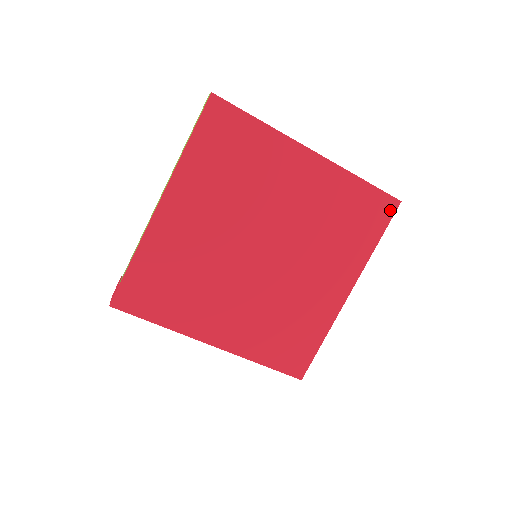
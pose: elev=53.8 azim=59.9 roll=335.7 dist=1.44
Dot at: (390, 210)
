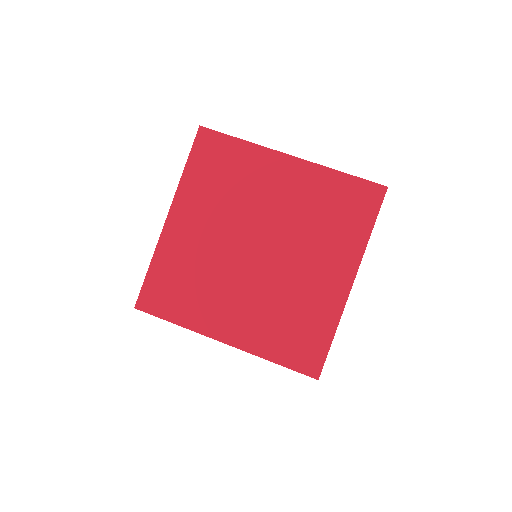
Dot at: (378, 197)
